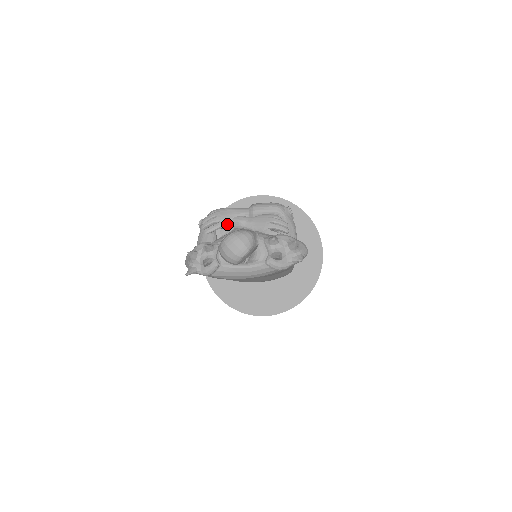
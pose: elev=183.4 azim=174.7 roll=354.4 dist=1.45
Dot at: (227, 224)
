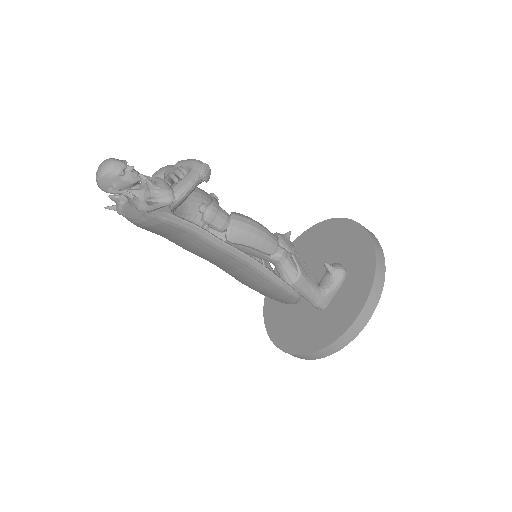
Dot at: (160, 176)
